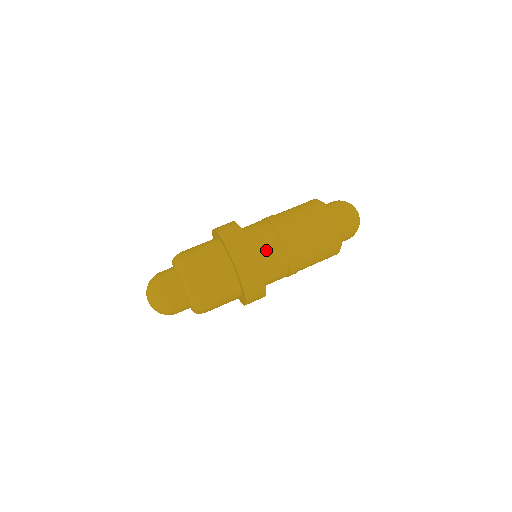
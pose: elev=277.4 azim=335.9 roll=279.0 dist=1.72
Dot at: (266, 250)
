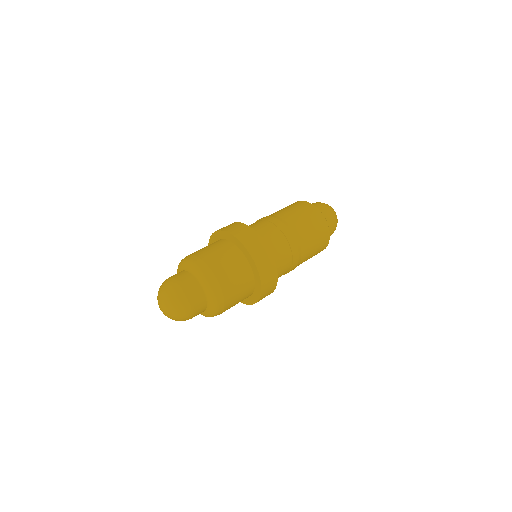
Dot at: (280, 262)
